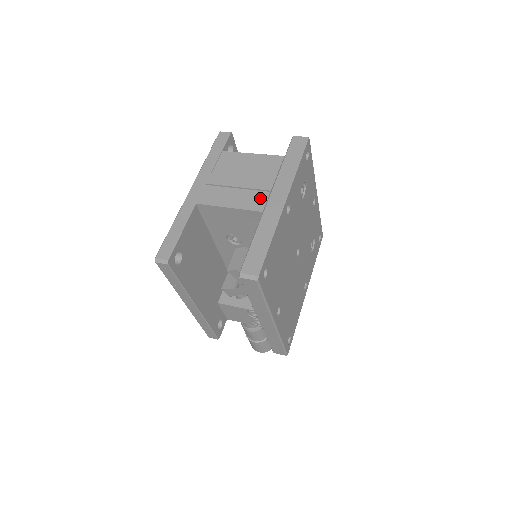
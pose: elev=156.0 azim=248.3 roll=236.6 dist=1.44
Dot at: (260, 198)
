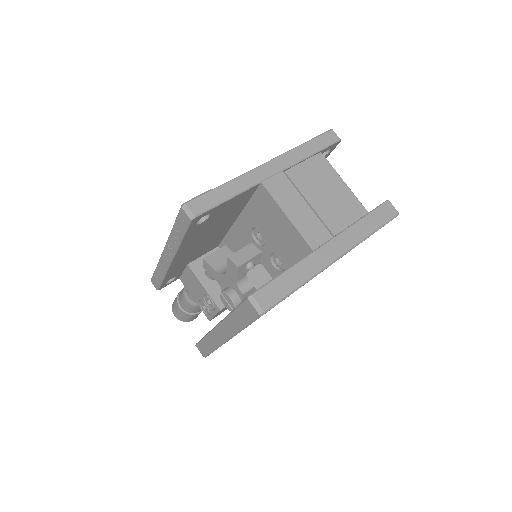
Dot at: (320, 234)
